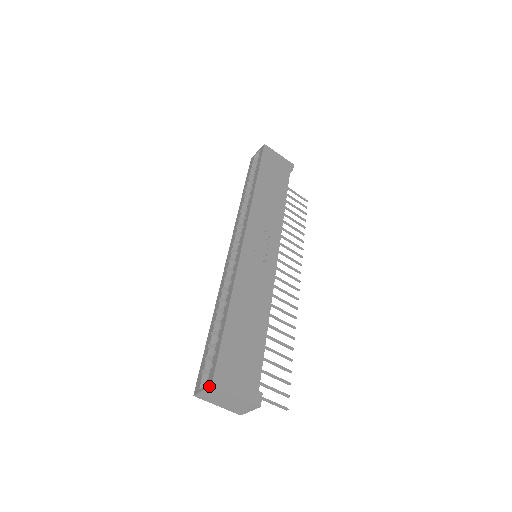
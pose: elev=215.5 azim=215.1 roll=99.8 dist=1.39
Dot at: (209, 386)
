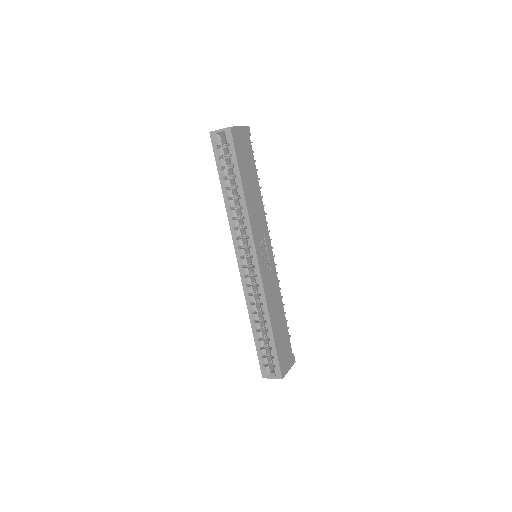
Dot at: occluded
